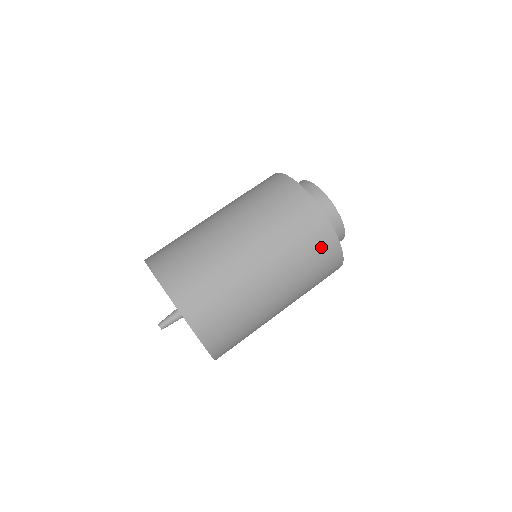
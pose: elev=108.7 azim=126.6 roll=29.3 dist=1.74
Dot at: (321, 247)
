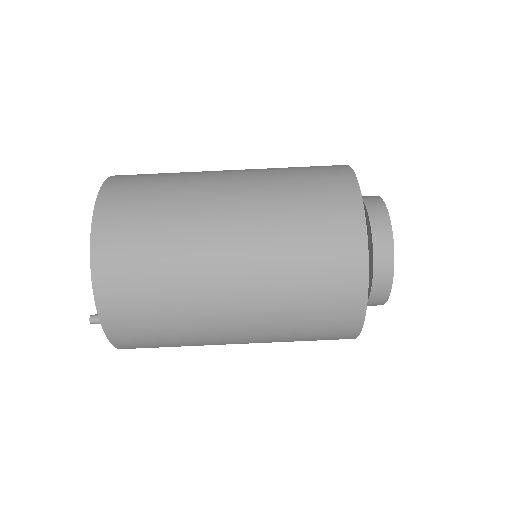
Dot at: occluded
